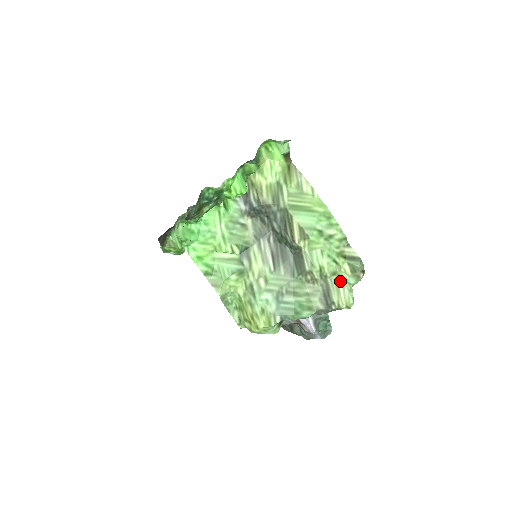
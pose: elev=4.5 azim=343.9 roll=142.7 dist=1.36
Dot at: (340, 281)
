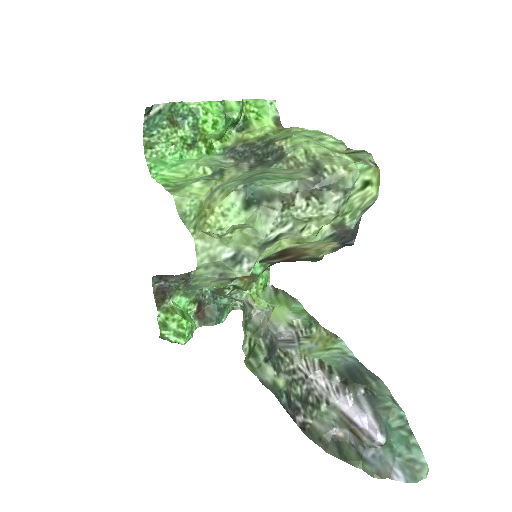
Dot at: (334, 156)
